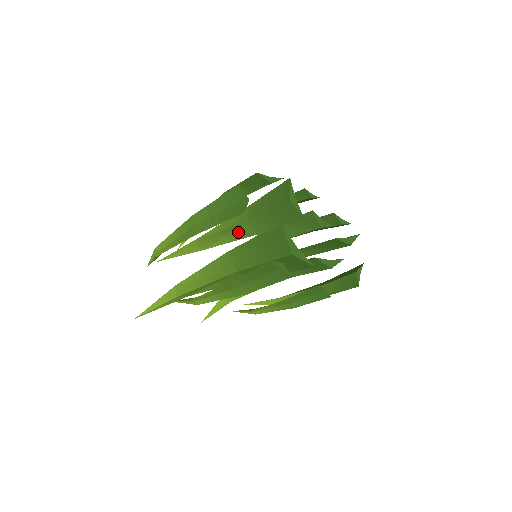
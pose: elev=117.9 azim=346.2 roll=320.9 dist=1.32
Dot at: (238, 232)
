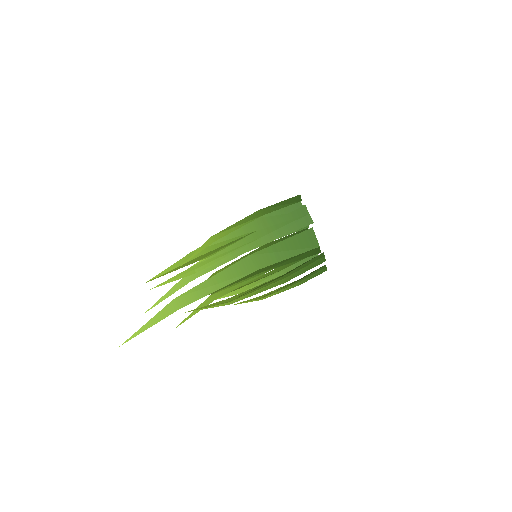
Dot at: occluded
